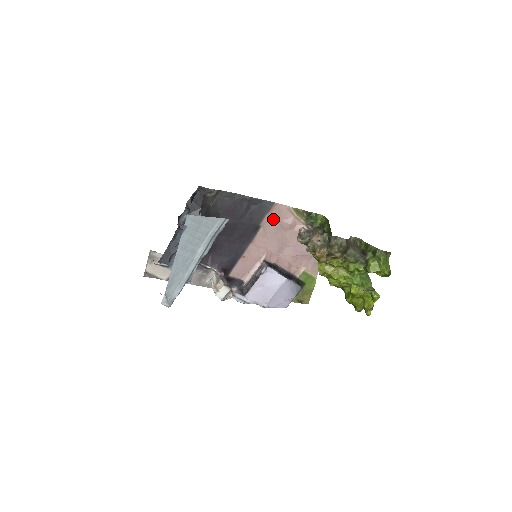
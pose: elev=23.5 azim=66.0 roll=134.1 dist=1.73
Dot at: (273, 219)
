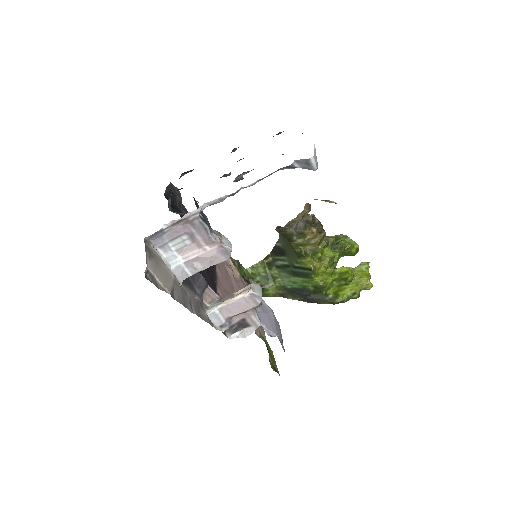
Dot at: occluded
